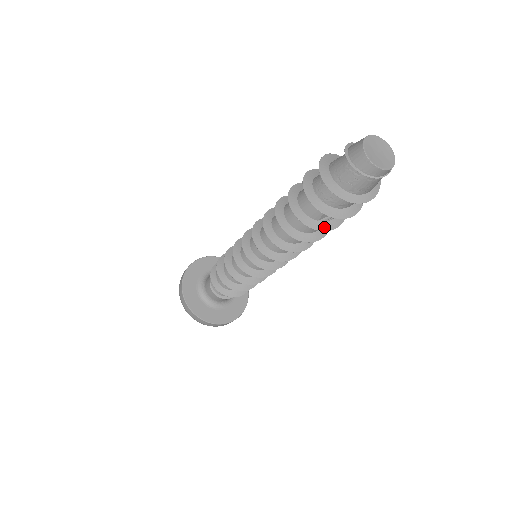
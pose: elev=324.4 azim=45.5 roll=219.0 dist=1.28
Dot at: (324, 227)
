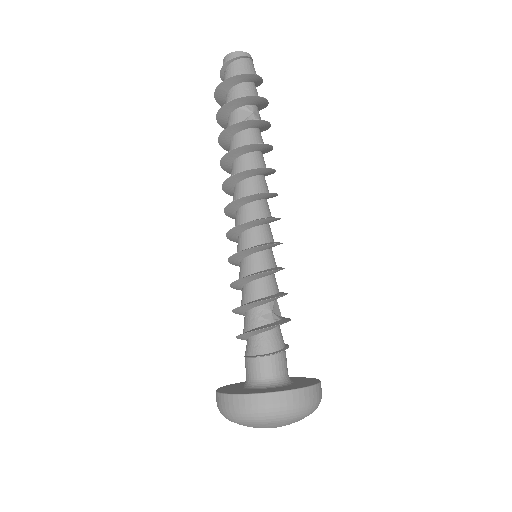
Dot at: (244, 122)
